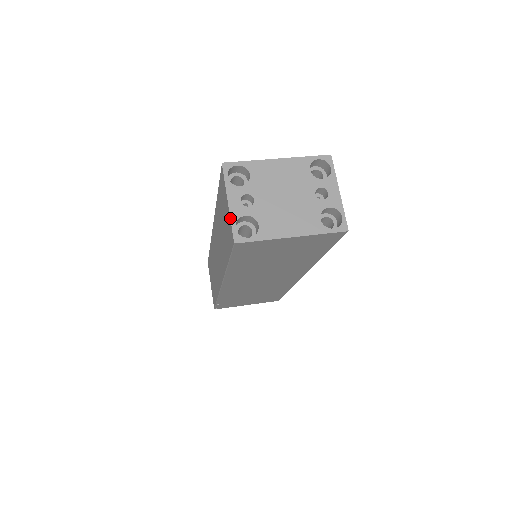
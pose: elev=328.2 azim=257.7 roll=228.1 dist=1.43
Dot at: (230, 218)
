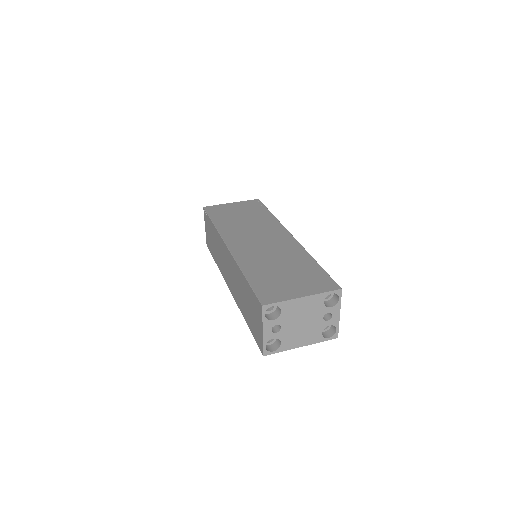
Dot at: (263, 342)
